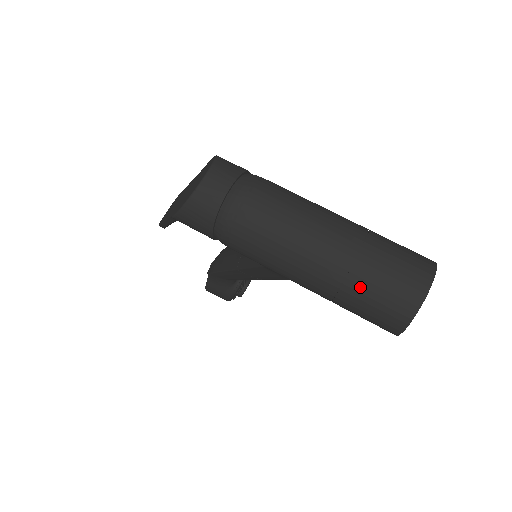
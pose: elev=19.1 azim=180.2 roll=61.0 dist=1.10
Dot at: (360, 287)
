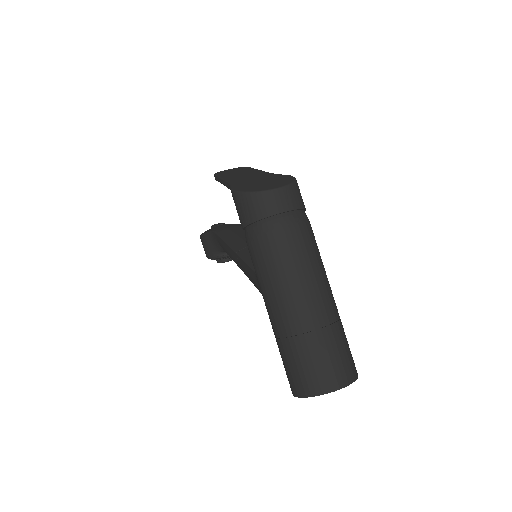
Dot at: (301, 349)
